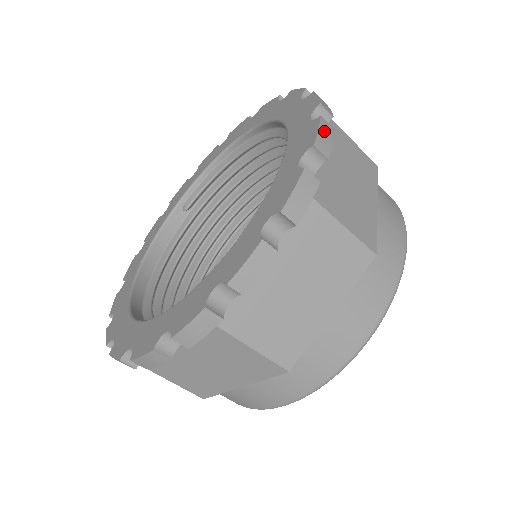
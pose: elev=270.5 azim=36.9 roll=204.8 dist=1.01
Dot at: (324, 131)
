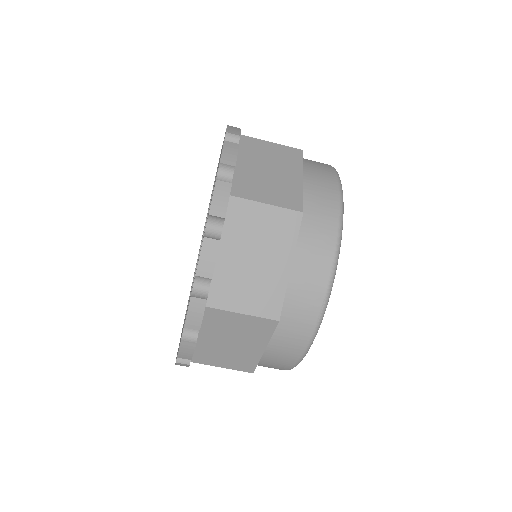
Dot at: (228, 149)
